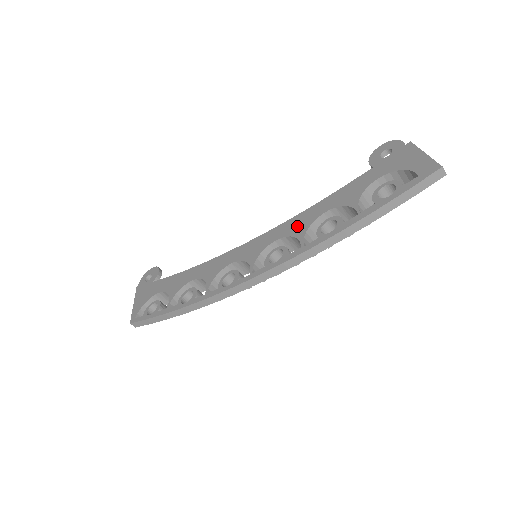
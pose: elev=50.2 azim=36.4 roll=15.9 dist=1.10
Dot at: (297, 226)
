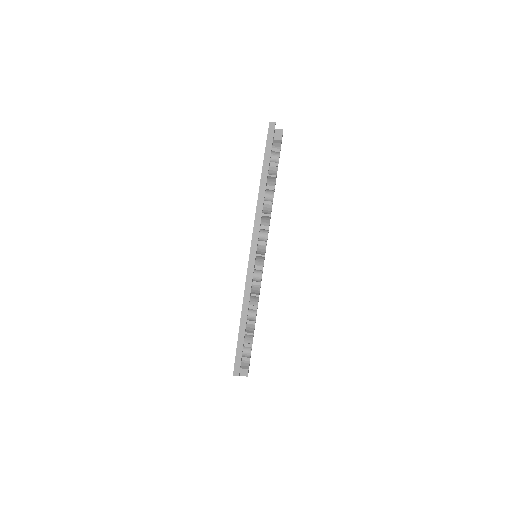
Dot at: occluded
